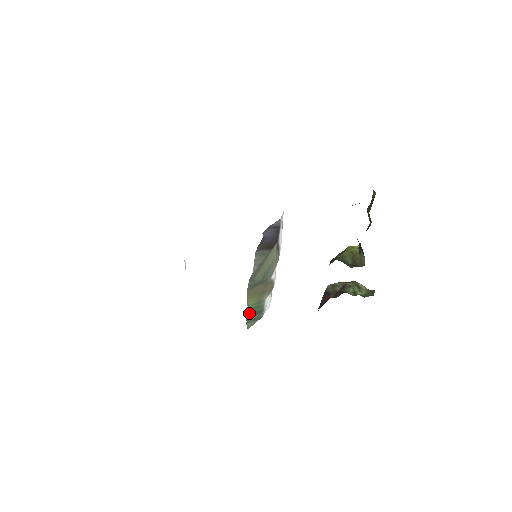
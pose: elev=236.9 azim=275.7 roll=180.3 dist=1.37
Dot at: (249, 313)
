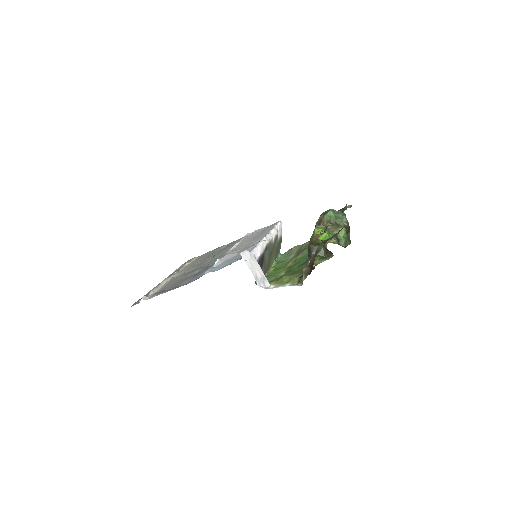
Dot at: (275, 258)
